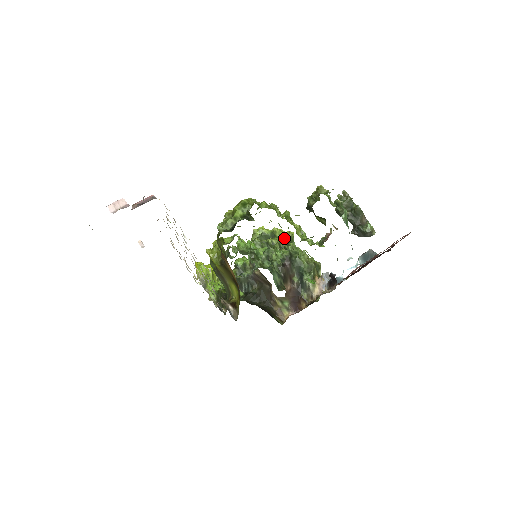
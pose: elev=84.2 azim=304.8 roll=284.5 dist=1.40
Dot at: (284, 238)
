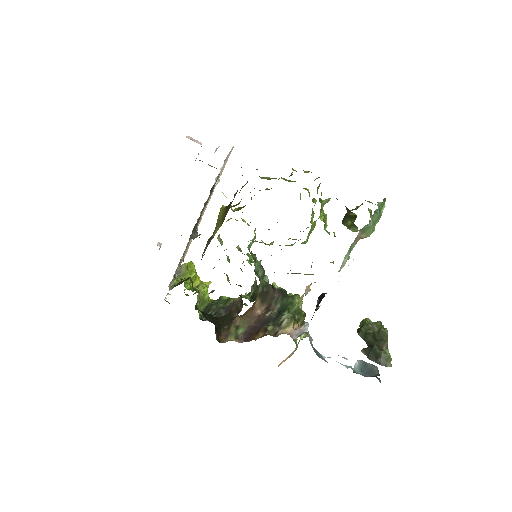
Dot at: occluded
